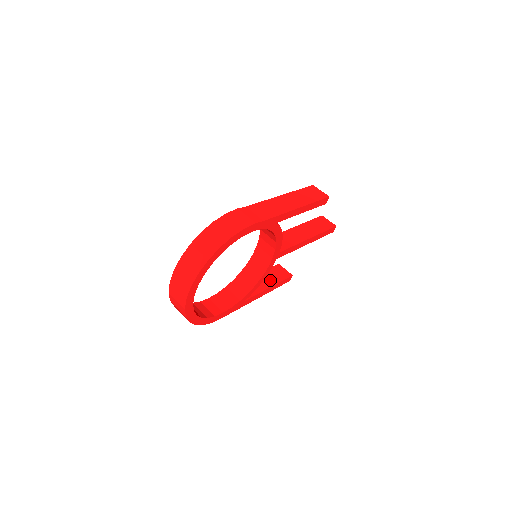
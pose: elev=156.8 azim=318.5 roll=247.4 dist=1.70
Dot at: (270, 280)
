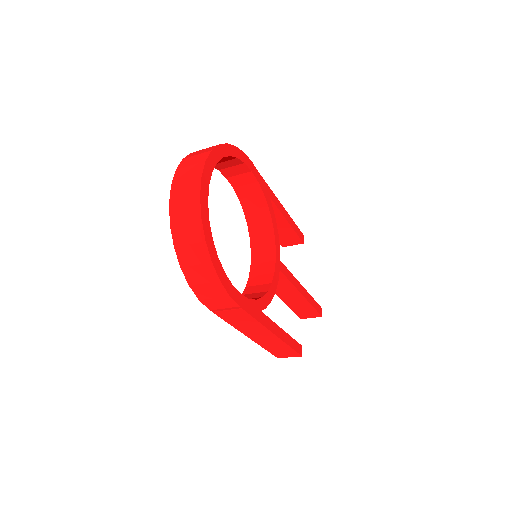
Dot at: occluded
